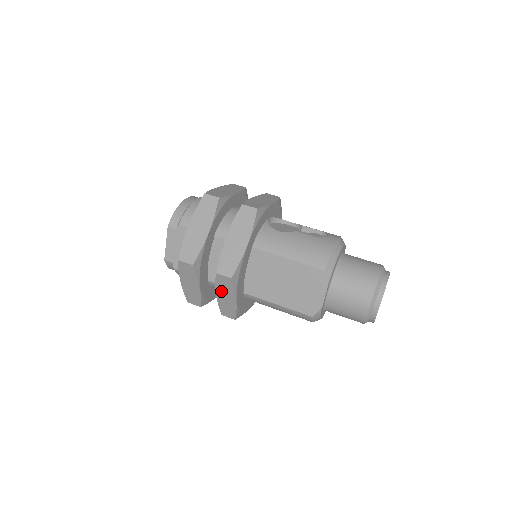
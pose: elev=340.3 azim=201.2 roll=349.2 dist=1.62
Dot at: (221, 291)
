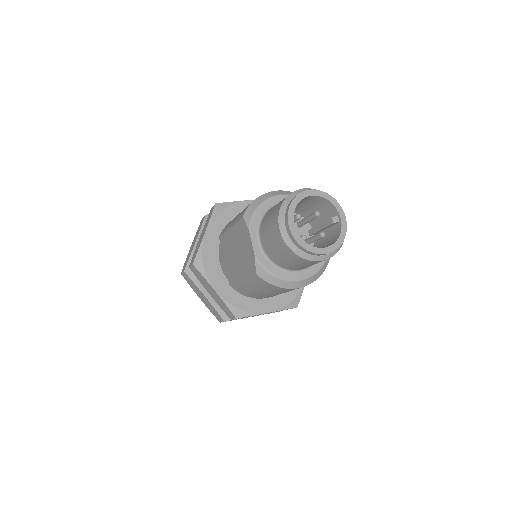
Dot at: (206, 287)
